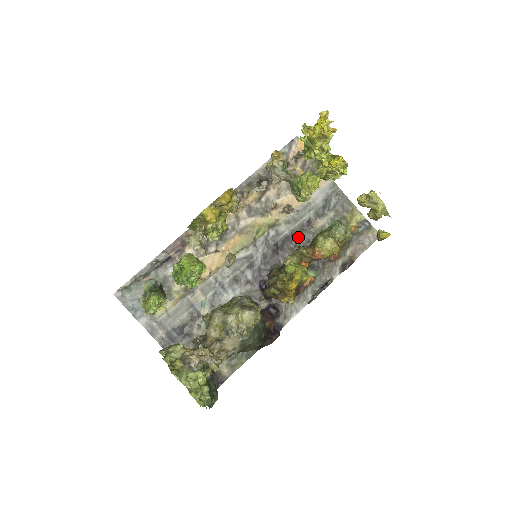
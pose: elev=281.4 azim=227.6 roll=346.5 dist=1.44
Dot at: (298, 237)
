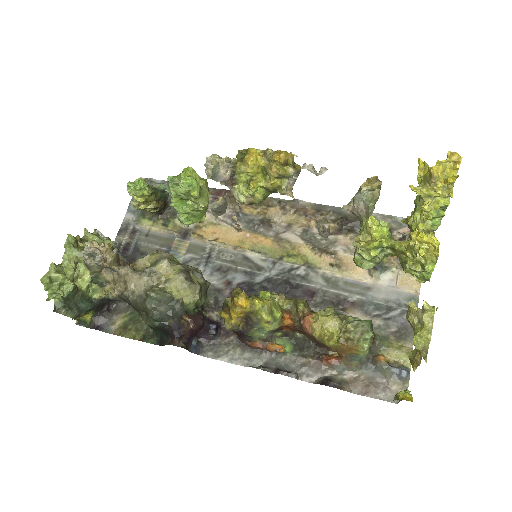
Dot at: (319, 302)
